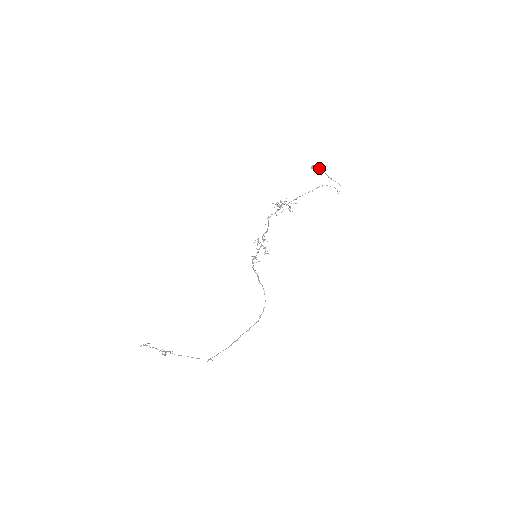
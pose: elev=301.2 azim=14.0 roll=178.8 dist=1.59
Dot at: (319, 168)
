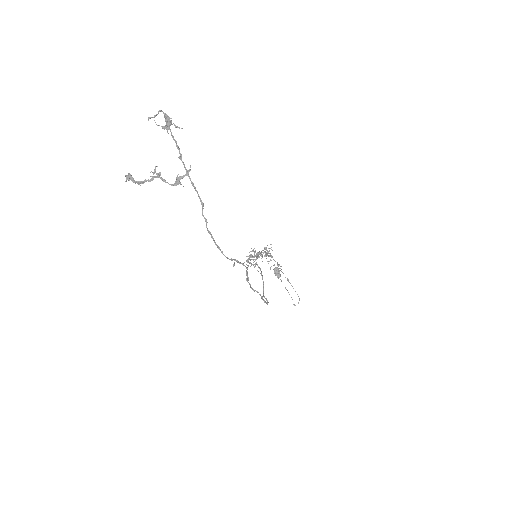
Dot at: (280, 275)
